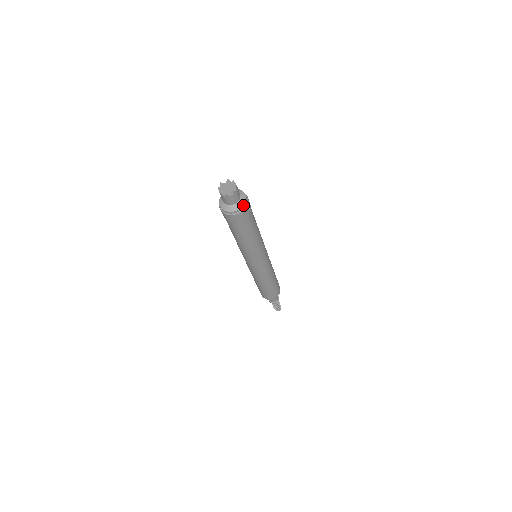
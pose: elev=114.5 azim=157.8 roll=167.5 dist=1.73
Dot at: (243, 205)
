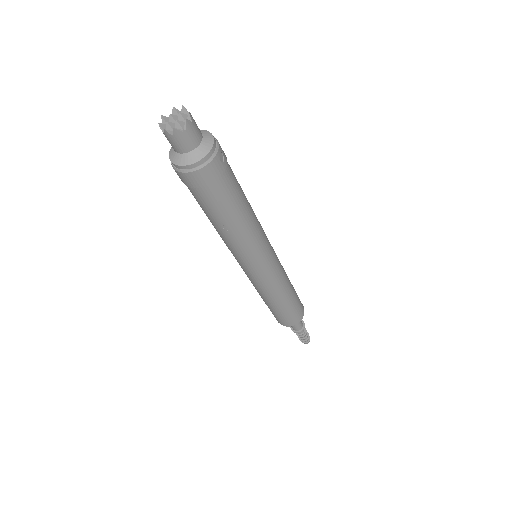
Dot at: (210, 148)
